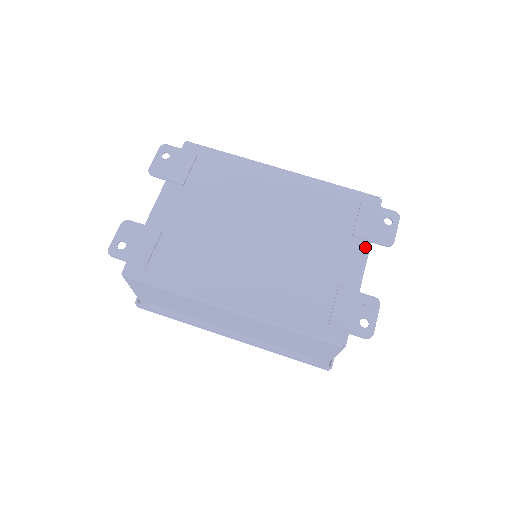
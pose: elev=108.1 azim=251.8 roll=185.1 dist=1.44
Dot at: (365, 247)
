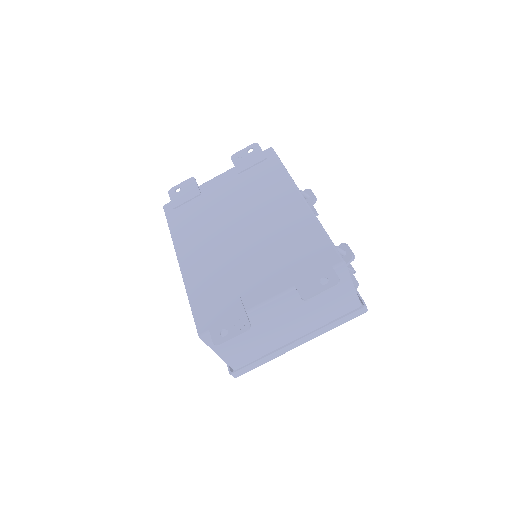
Dot at: (287, 286)
